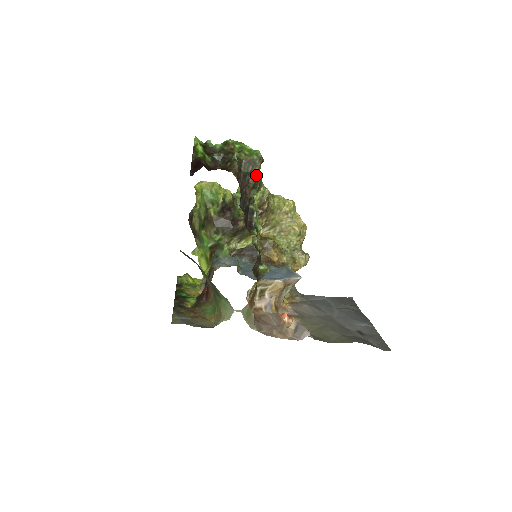
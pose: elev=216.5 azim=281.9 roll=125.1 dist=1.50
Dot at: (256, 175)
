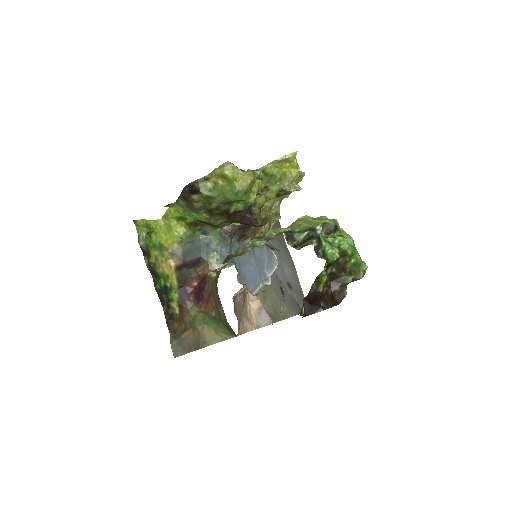
Dot at: occluded
